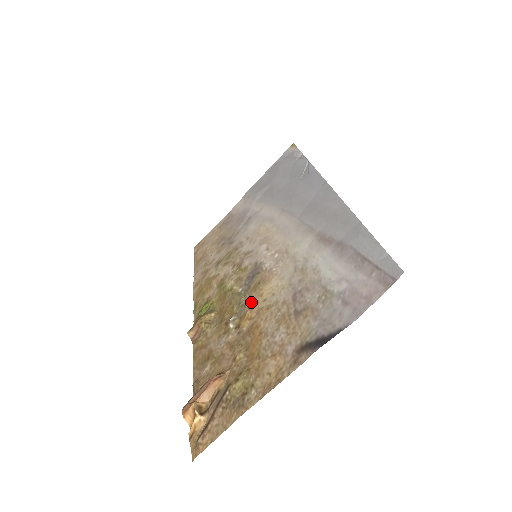
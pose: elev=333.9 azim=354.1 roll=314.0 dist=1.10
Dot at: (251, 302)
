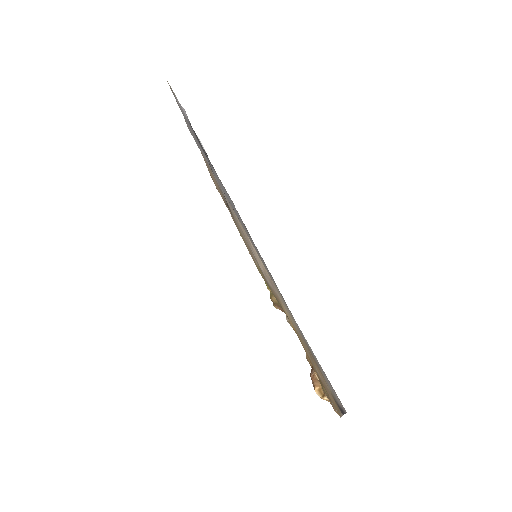
Dot at: occluded
